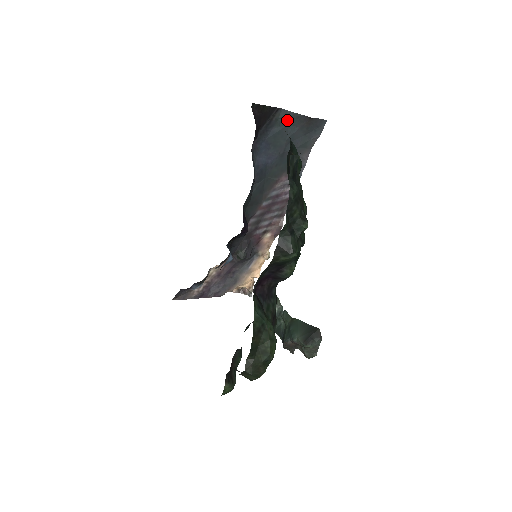
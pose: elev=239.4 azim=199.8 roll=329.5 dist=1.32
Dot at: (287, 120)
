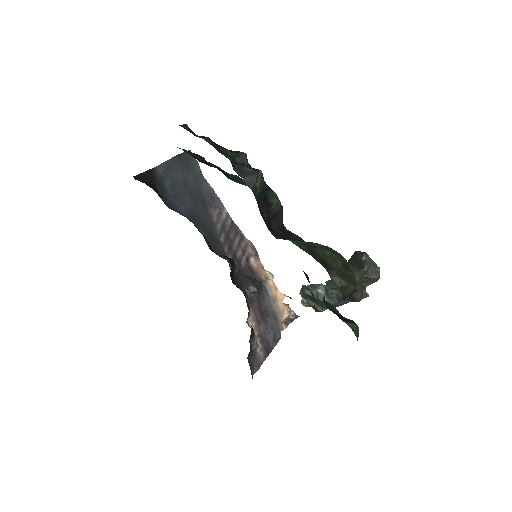
Dot at: (167, 171)
